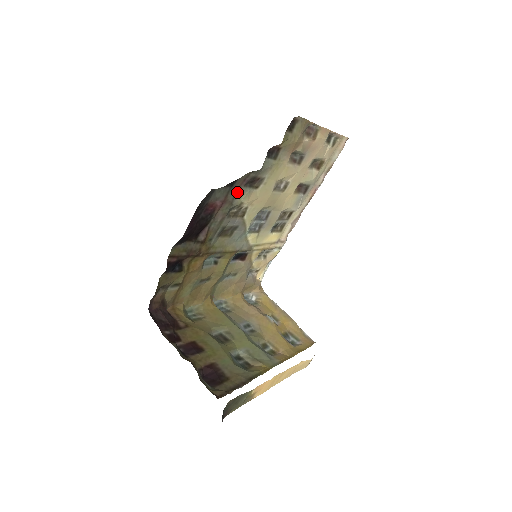
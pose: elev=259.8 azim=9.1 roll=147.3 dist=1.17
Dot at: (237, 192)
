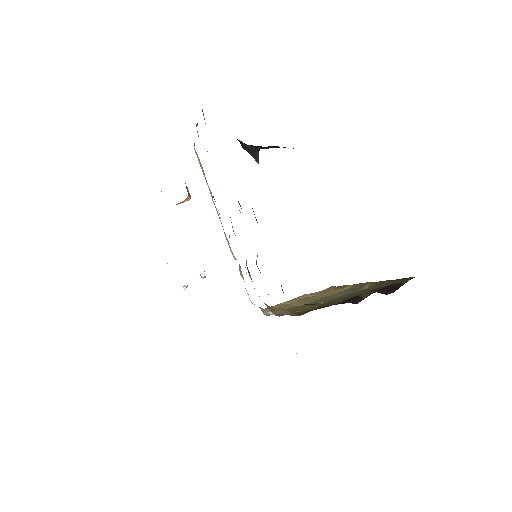
Dot at: occluded
